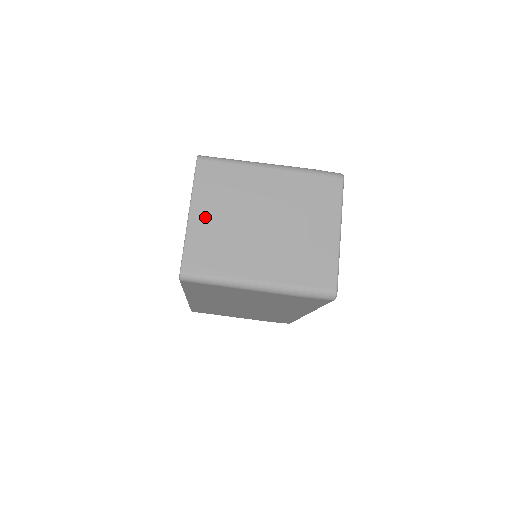
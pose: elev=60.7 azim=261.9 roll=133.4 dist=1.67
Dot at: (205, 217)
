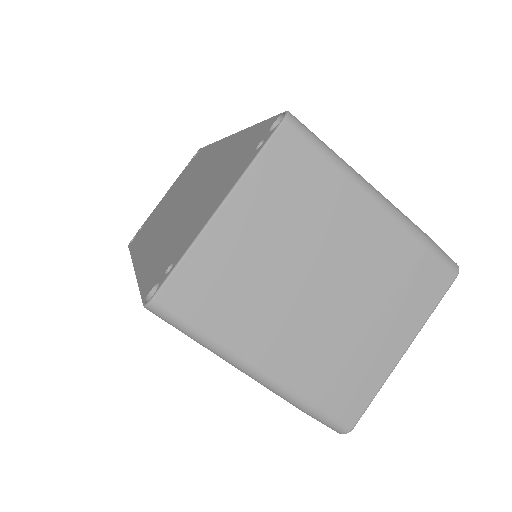
Dot at: (241, 228)
